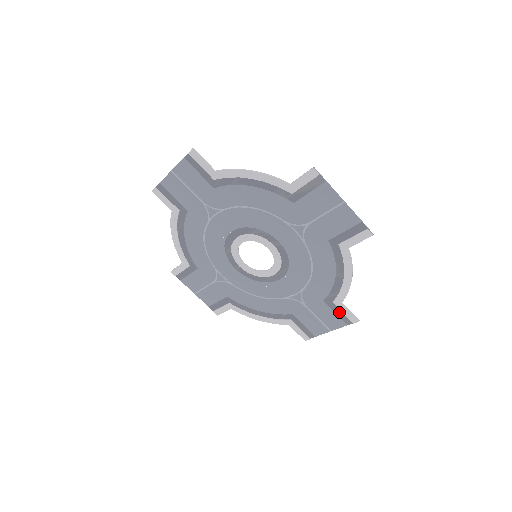
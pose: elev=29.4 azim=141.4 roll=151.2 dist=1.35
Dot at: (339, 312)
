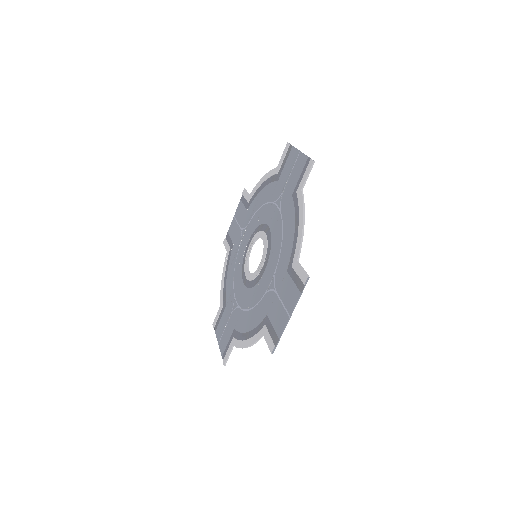
Dot at: (296, 278)
